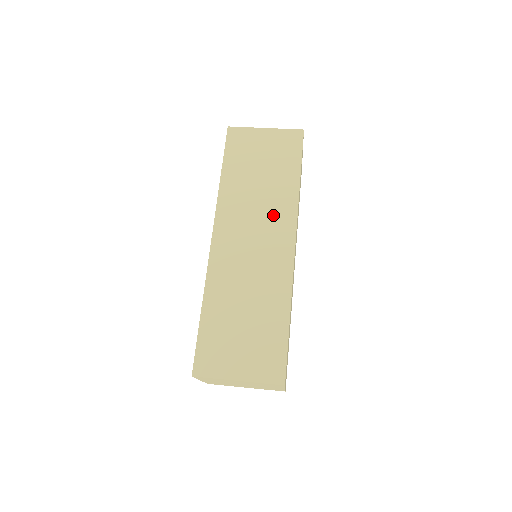
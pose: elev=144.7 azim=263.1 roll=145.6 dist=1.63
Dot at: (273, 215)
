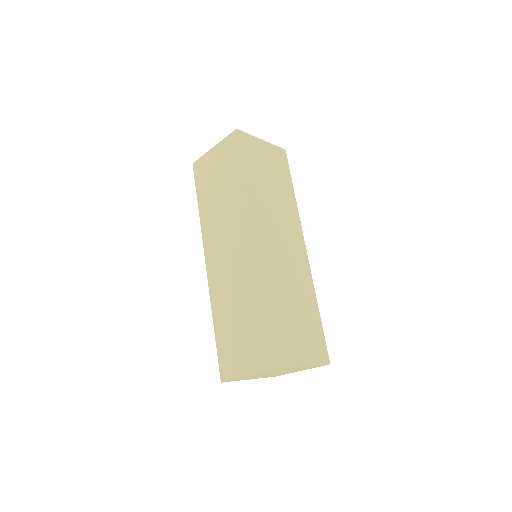
Dot at: (288, 221)
